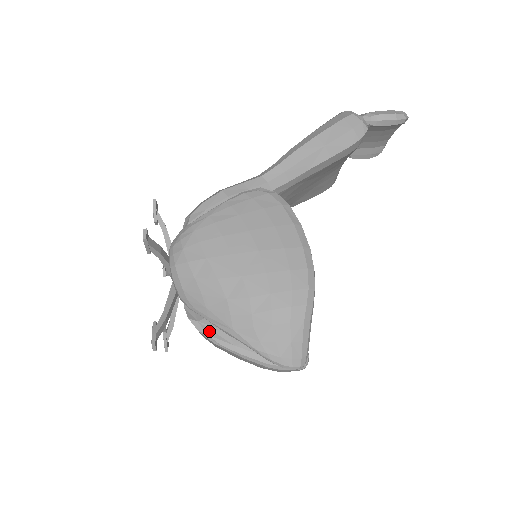
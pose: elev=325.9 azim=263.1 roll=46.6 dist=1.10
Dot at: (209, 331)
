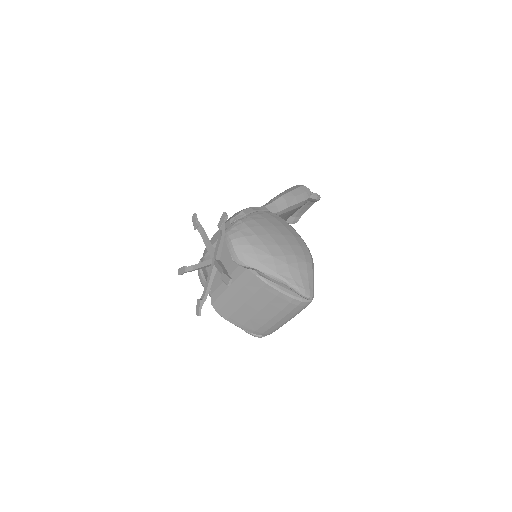
Dot at: (262, 275)
